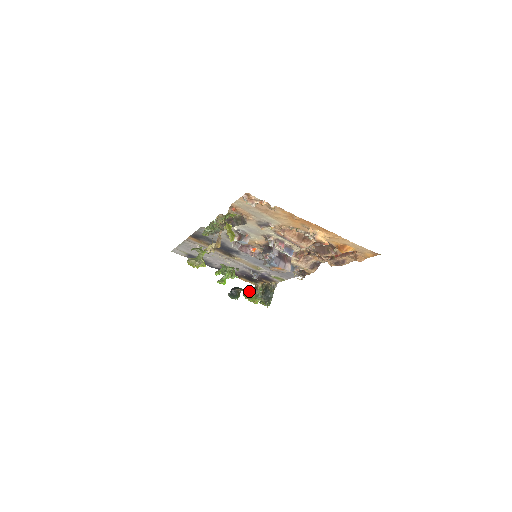
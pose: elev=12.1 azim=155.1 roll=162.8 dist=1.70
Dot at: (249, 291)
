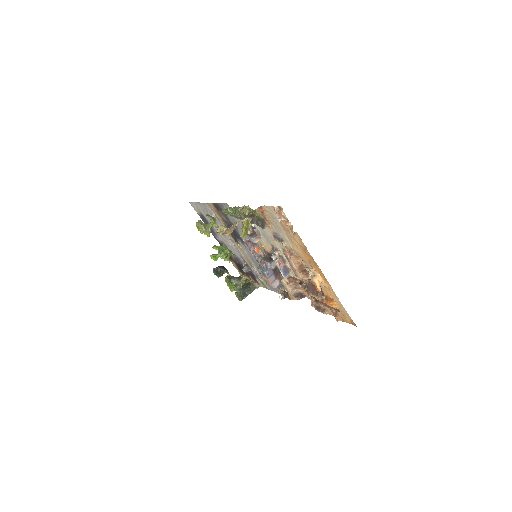
Dot at: (232, 277)
